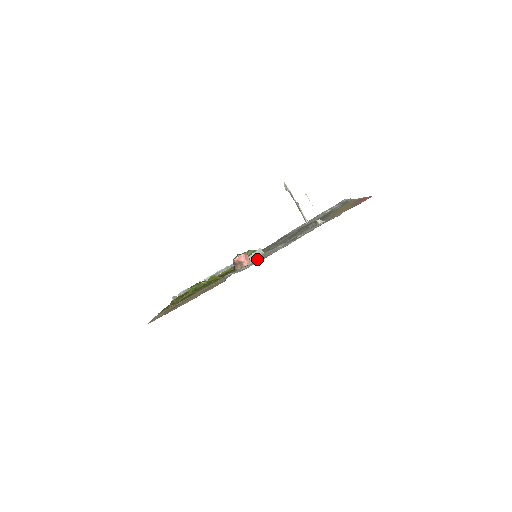
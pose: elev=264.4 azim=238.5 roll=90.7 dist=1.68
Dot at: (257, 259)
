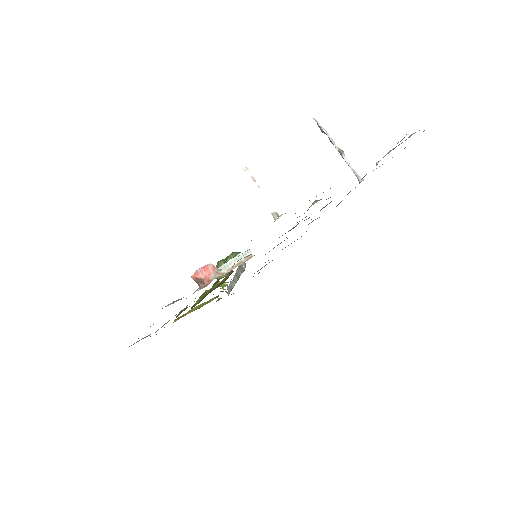
Dot at: occluded
